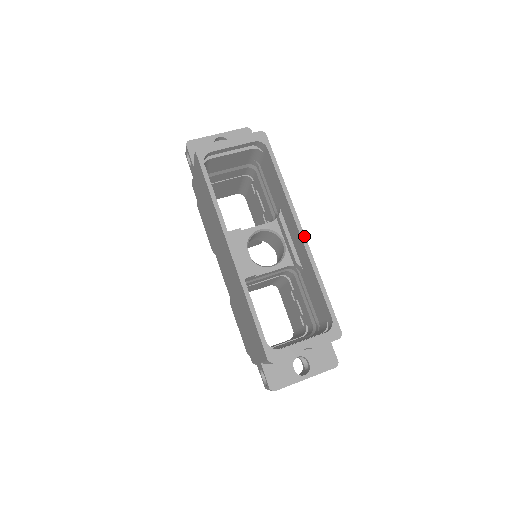
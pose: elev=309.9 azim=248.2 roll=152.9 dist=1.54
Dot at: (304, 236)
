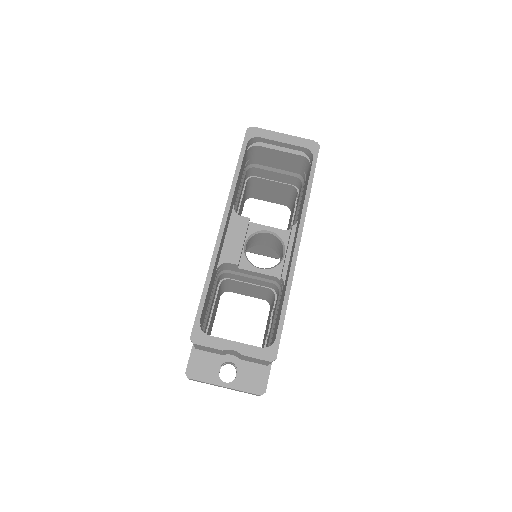
Dot at: (297, 250)
